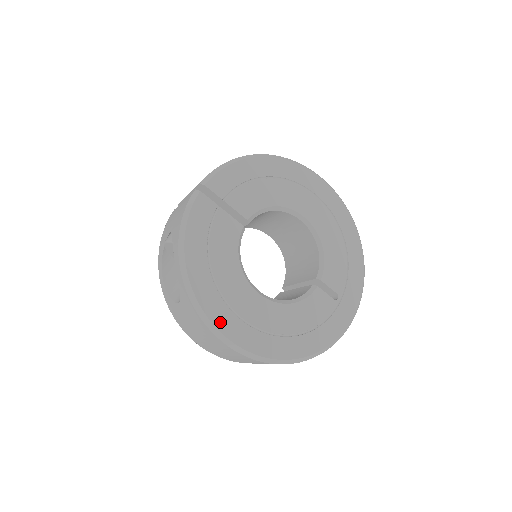
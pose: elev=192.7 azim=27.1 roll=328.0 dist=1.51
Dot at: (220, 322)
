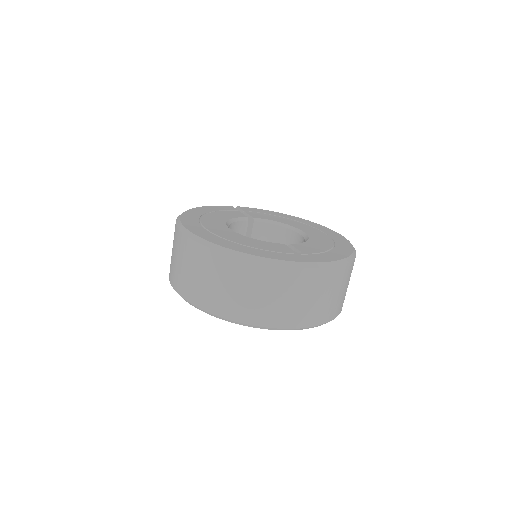
Dot at: (186, 221)
